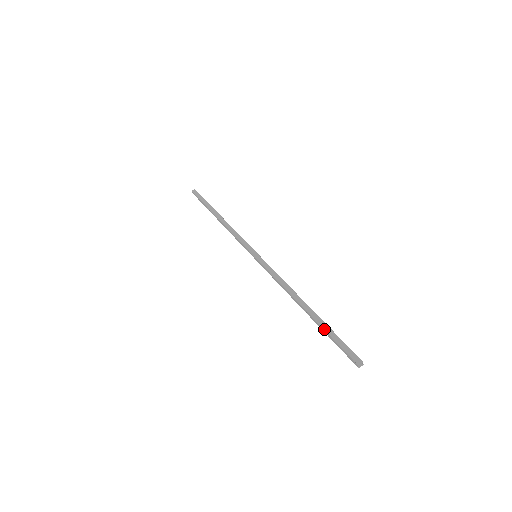
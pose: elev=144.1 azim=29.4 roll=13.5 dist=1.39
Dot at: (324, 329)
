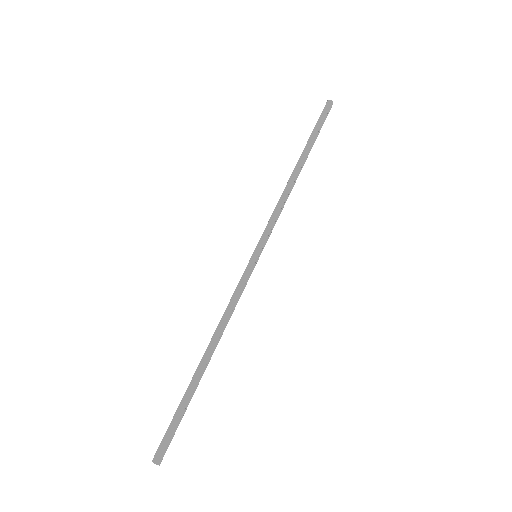
Dot at: (182, 399)
